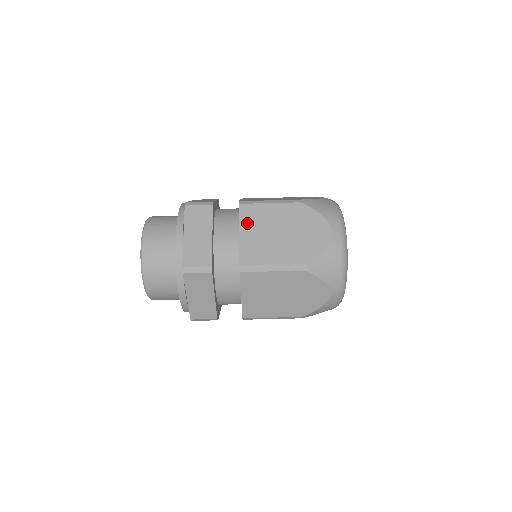
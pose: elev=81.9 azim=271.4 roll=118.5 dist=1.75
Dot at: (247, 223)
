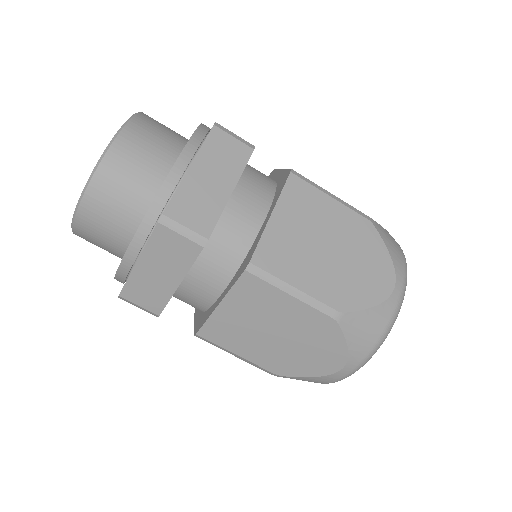
Dot at: (239, 299)
